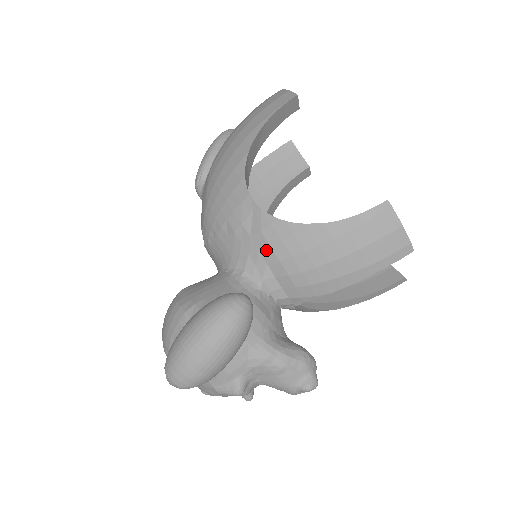
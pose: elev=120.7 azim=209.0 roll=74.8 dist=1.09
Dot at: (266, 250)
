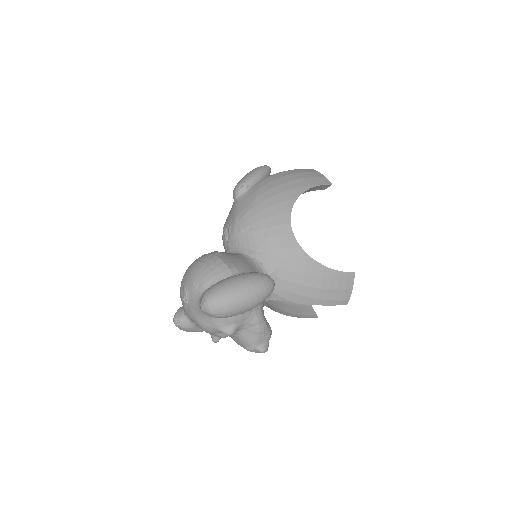
Dot at: (284, 260)
